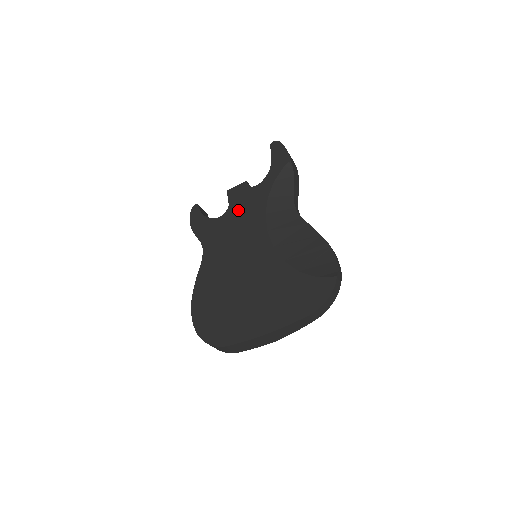
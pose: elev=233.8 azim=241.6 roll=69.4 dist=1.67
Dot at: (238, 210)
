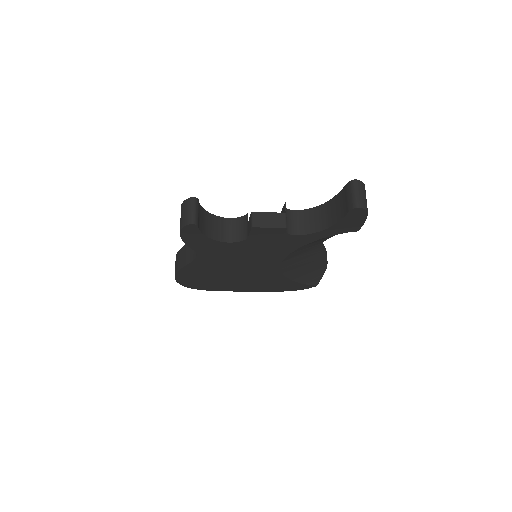
Dot at: (258, 245)
